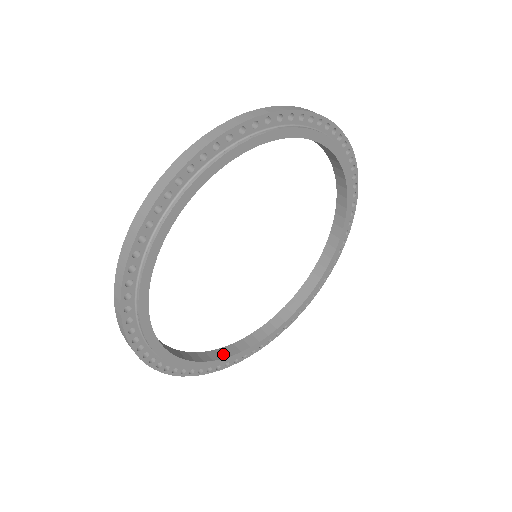
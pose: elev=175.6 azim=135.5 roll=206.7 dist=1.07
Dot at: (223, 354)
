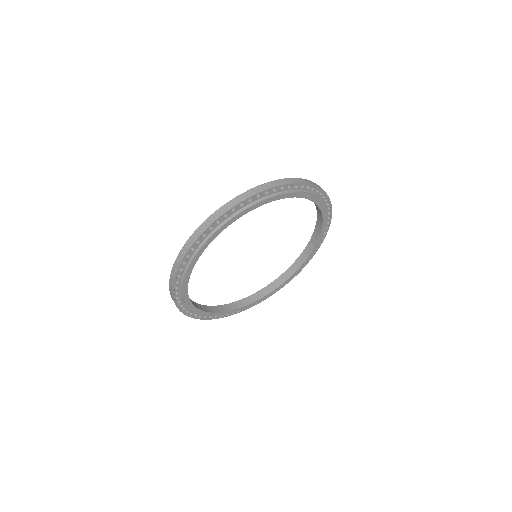
Dot at: occluded
